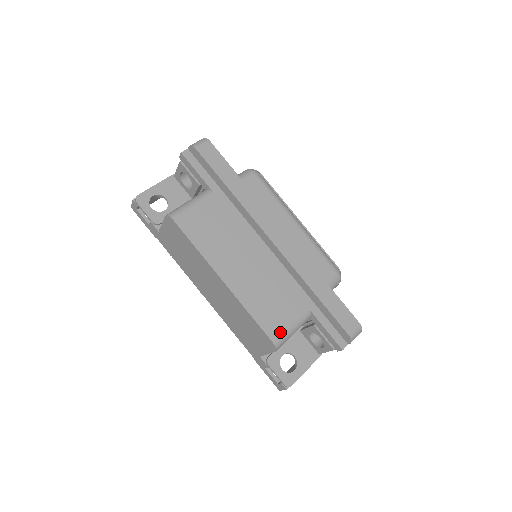
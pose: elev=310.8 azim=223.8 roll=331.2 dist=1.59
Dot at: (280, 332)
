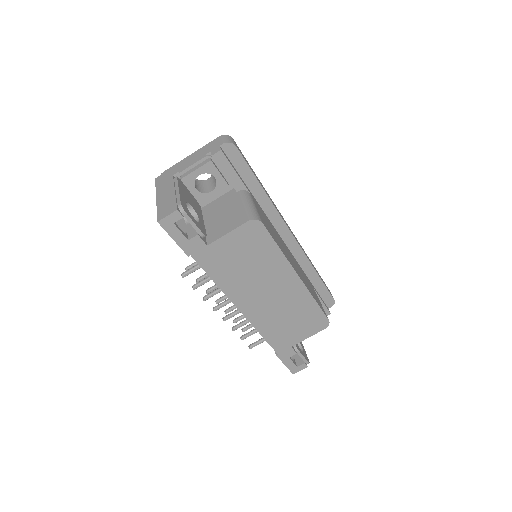
Dot at: (324, 311)
